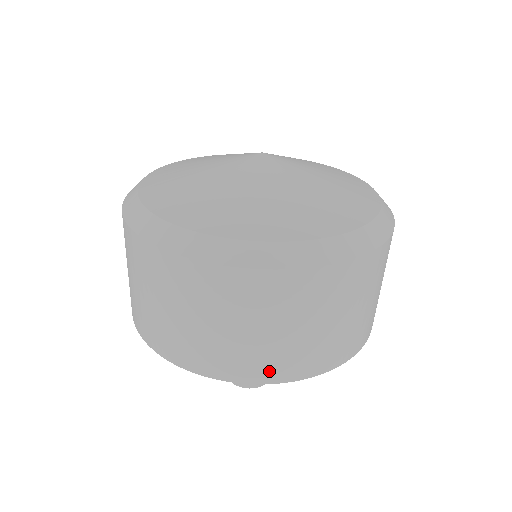
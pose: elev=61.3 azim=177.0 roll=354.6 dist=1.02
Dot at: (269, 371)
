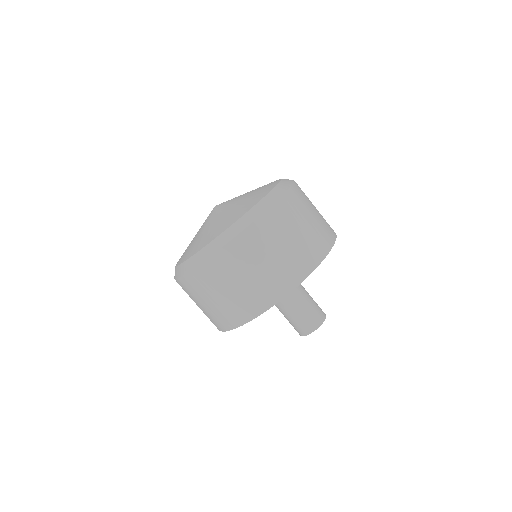
Dot at: (220, 324)
